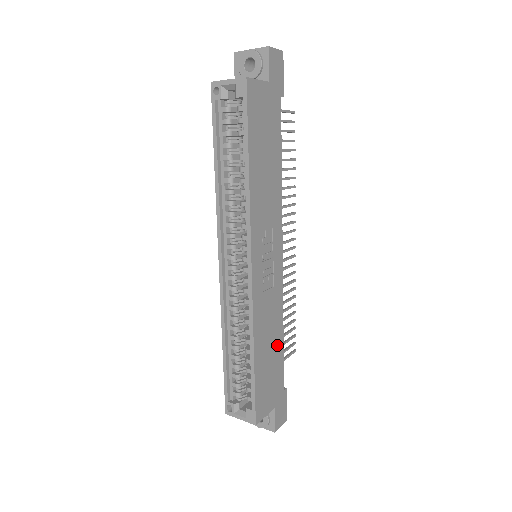
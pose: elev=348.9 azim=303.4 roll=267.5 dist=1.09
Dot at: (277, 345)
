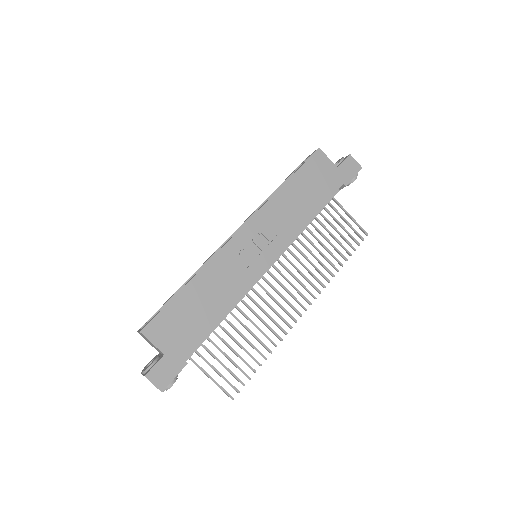
Dot at: (212, 313)
